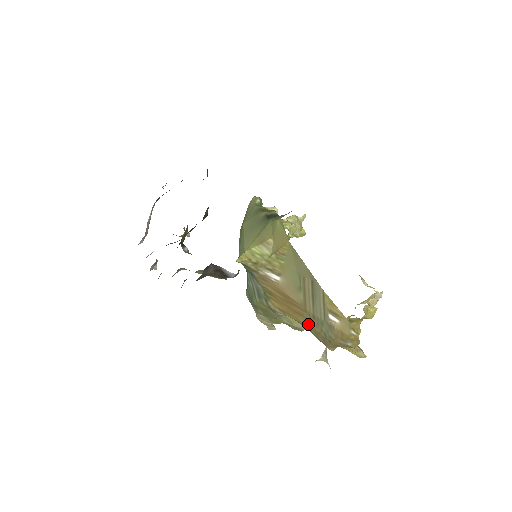
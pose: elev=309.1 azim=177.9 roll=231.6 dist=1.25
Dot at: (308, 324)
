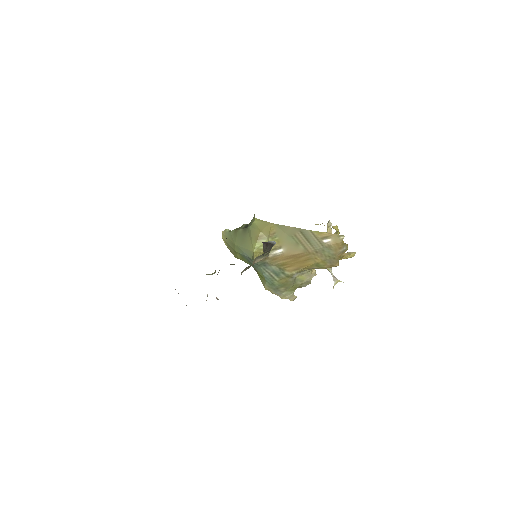
Dot at: (316, 261)
